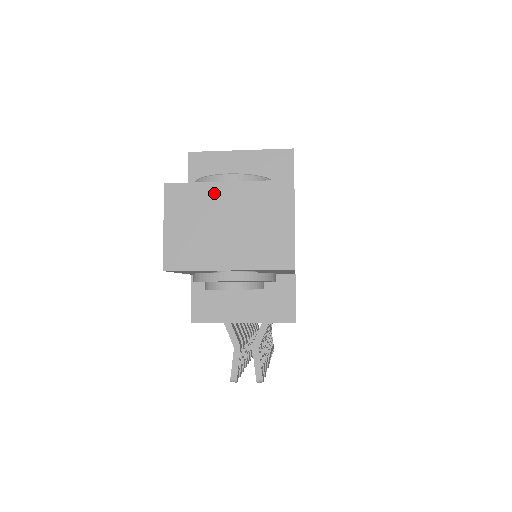
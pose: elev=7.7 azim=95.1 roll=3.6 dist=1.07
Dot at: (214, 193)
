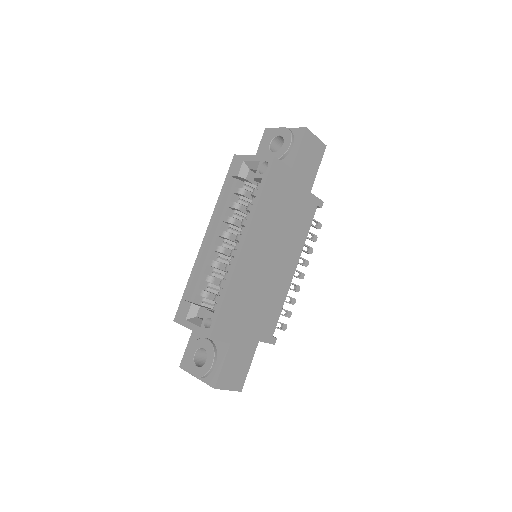
Dot at: occluded
